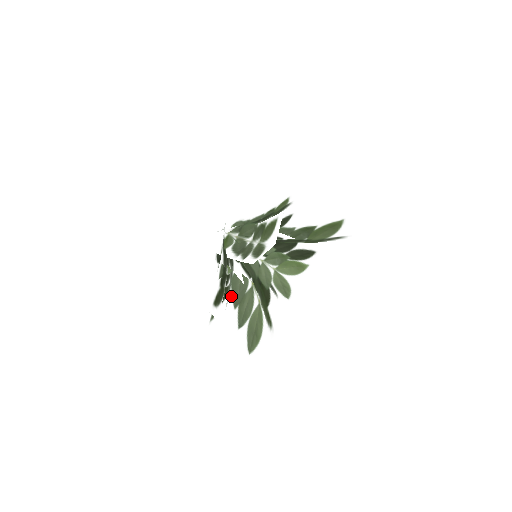
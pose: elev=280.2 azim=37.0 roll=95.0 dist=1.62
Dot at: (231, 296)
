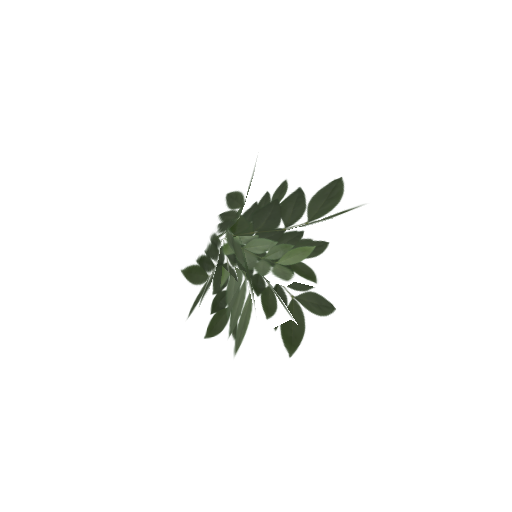
Dot at: (226, 306)
